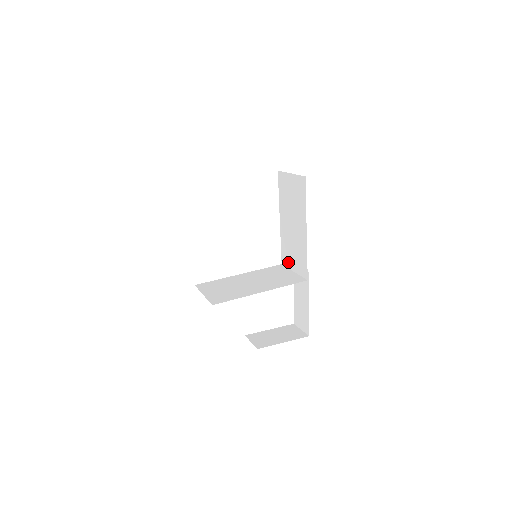
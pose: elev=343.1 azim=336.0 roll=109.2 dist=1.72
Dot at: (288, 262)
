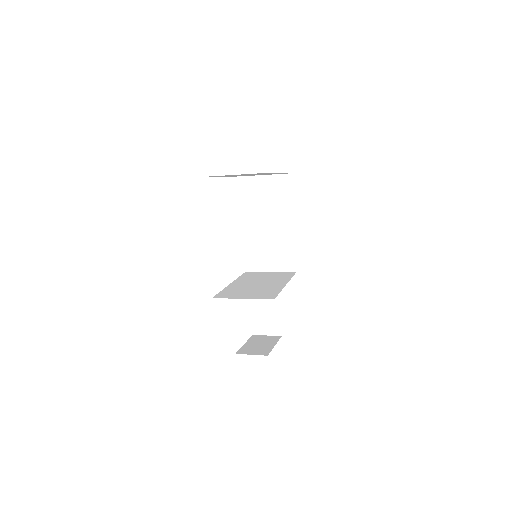
Dot at: (259, 265)
